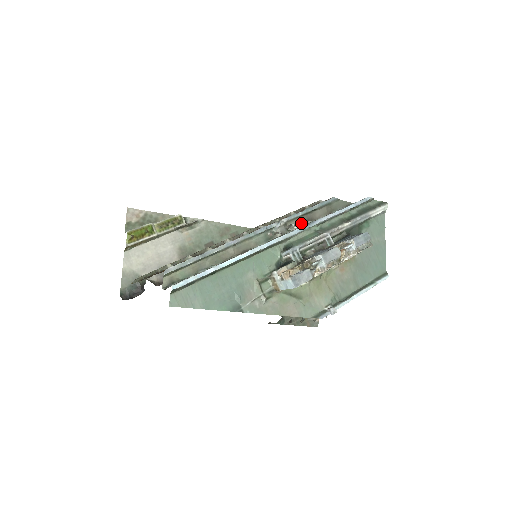
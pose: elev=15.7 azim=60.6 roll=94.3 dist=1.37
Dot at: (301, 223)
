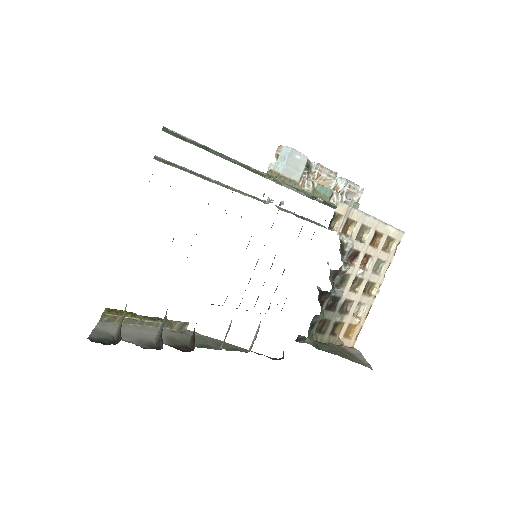
Dot at: occluded
